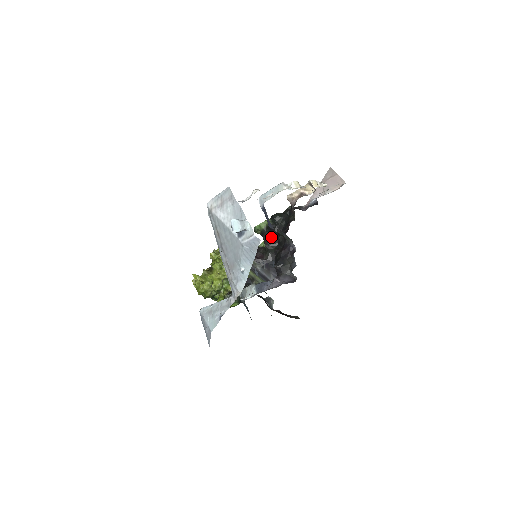
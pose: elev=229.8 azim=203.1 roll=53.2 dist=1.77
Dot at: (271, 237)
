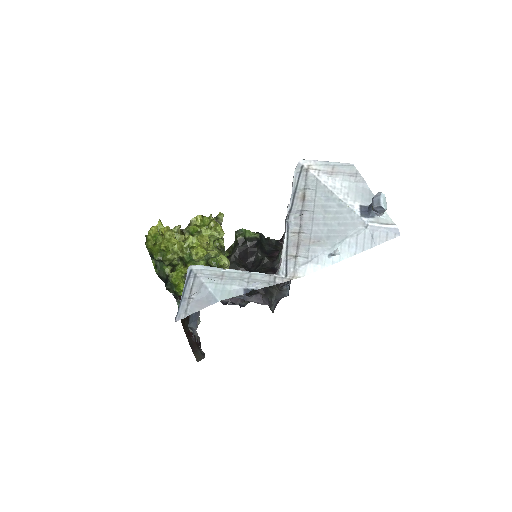
Dot at: (246, 251)
